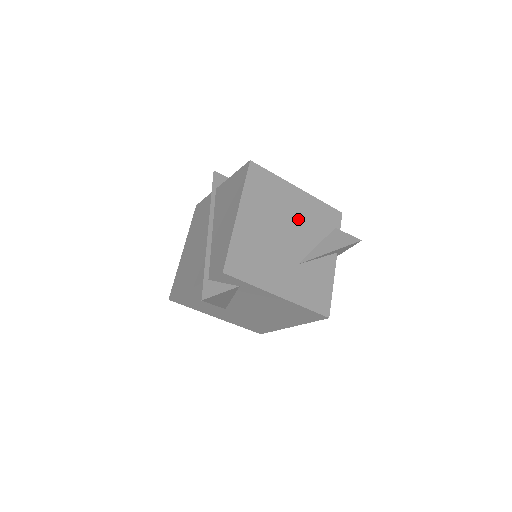
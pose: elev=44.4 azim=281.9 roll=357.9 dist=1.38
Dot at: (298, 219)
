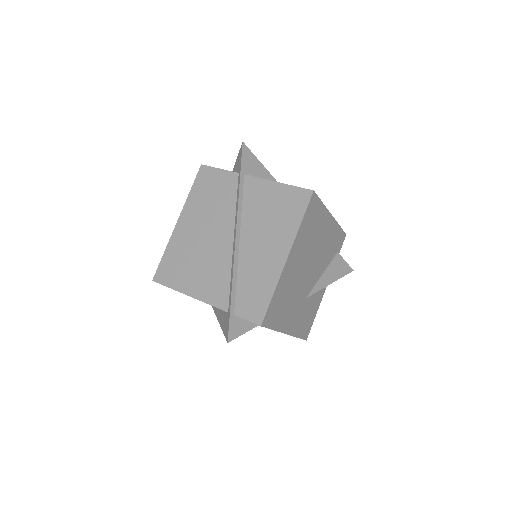
Dot at: (321, 250)
